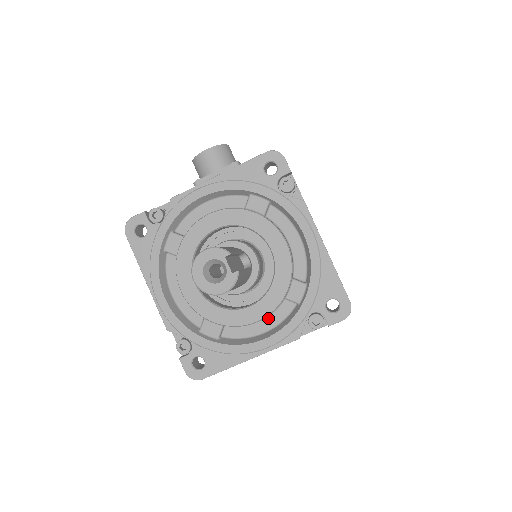
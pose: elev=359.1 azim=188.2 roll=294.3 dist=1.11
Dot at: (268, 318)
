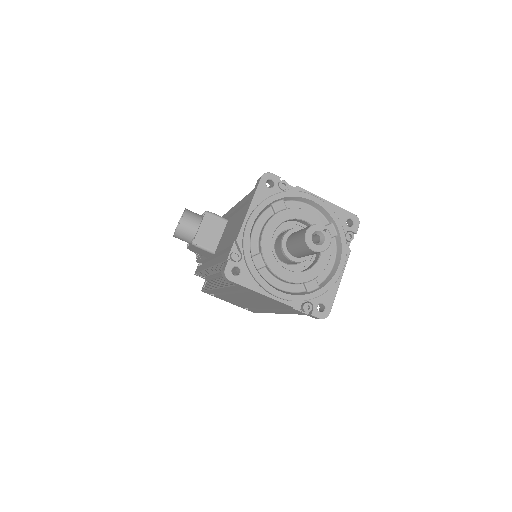
Dot at: occluded
